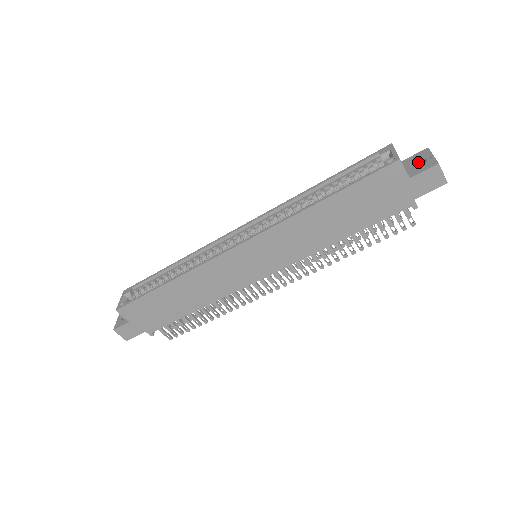
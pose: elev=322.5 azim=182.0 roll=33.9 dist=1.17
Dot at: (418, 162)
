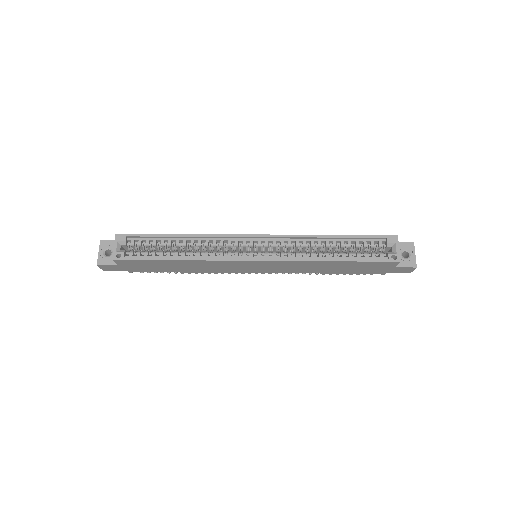
Dot at: (404, 252)
